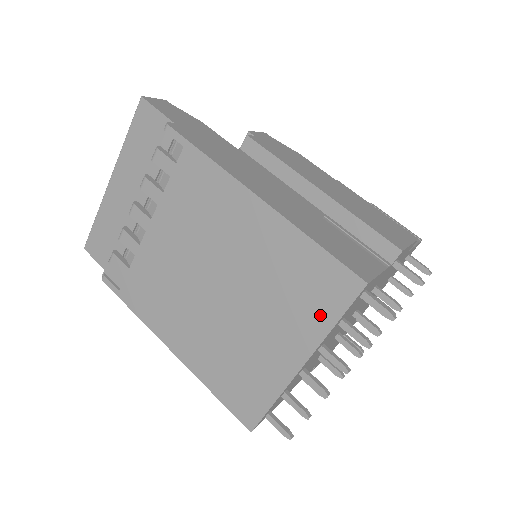
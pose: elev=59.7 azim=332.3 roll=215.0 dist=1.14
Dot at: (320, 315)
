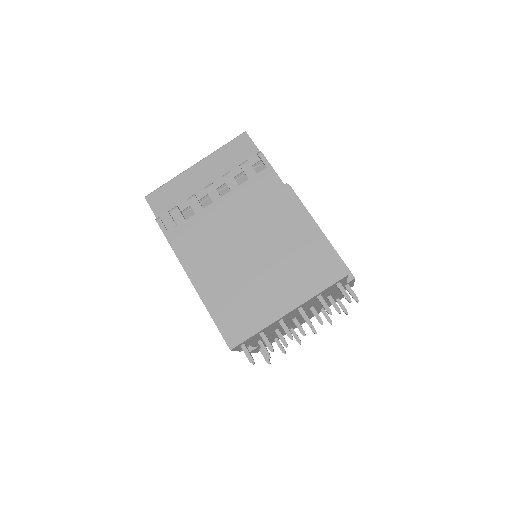
Dot at: (313, 285)
